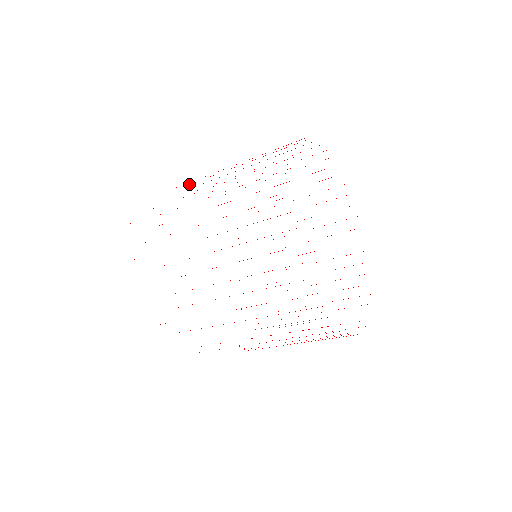
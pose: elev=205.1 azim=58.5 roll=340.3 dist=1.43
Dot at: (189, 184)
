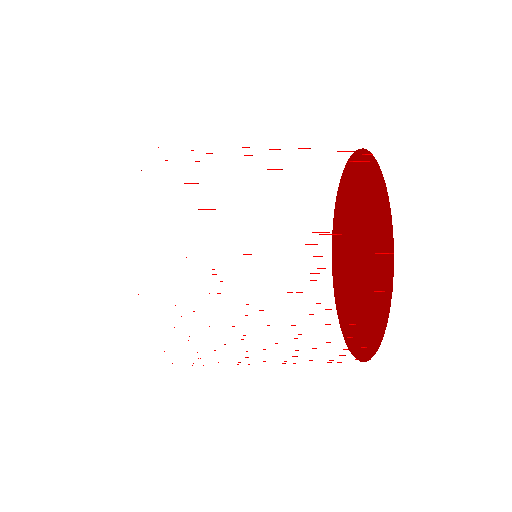
Dot at: occluded
